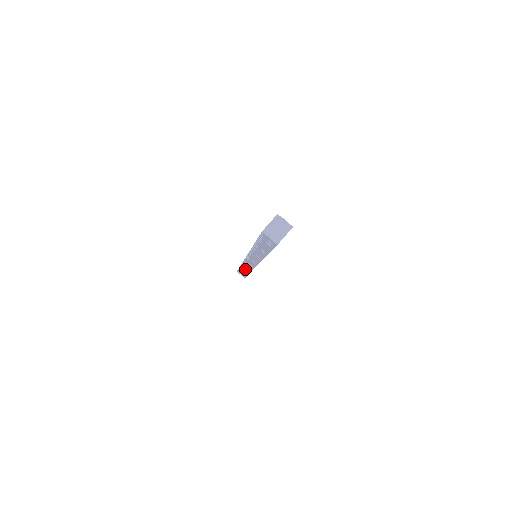
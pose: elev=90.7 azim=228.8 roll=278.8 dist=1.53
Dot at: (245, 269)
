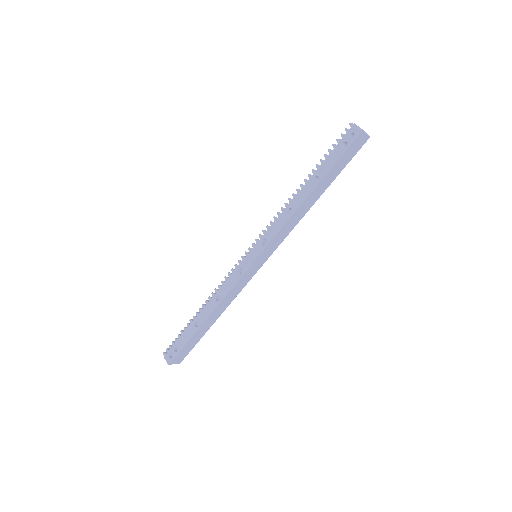
Dot at: (207, 308)
